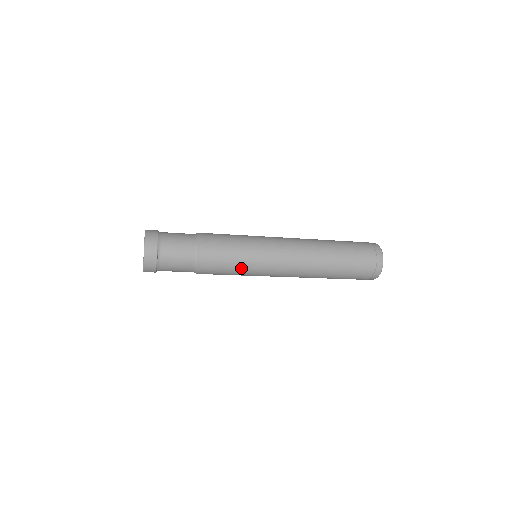
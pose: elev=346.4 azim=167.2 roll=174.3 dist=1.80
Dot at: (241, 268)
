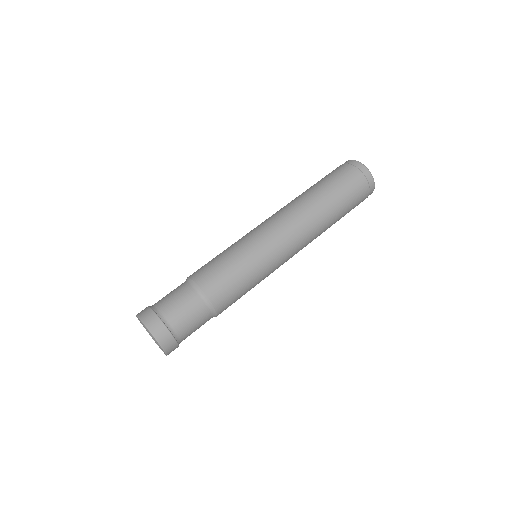
Dot at: occluded
